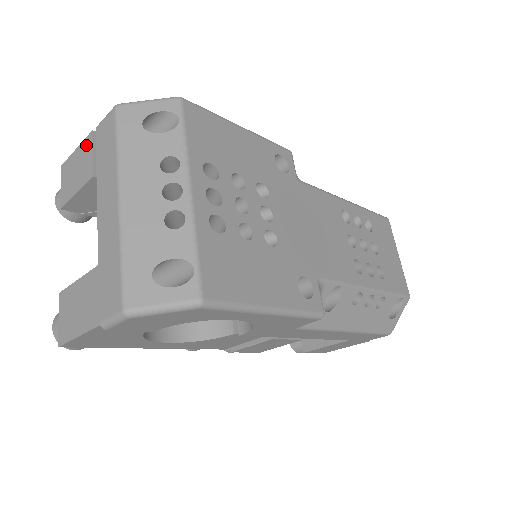
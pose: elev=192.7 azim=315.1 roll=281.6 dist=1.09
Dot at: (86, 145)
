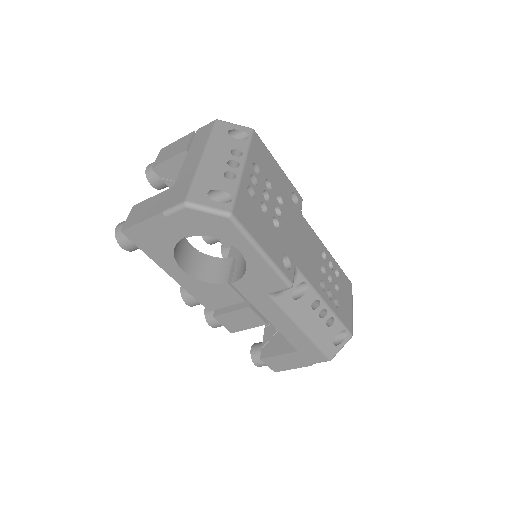
Dot at: (186, 137)
